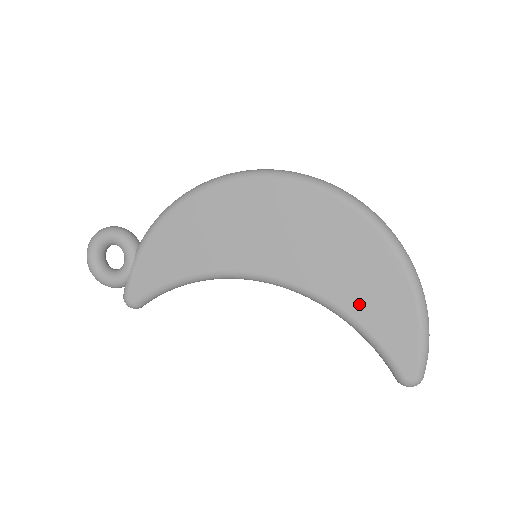
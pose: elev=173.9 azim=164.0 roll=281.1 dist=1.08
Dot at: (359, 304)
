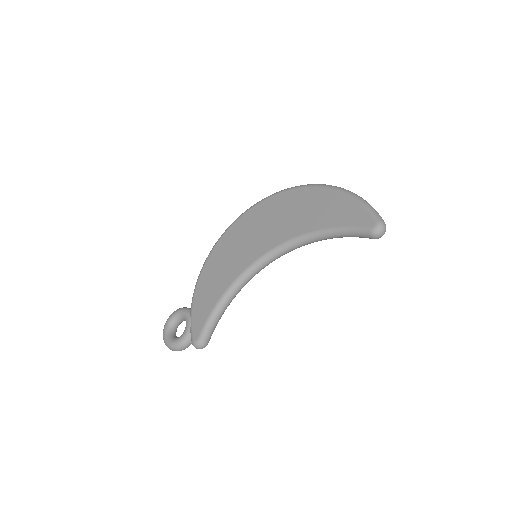
Dot at: (318, 221)
